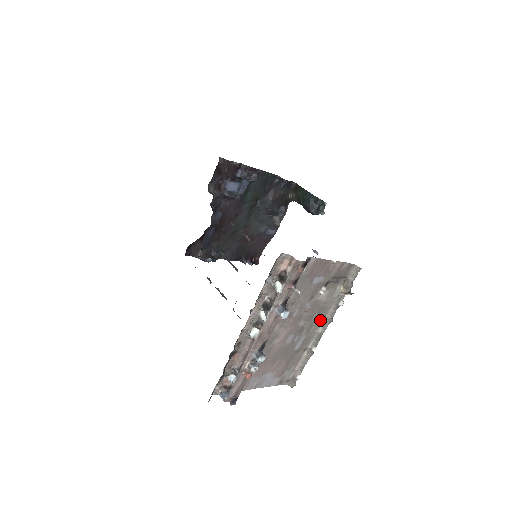
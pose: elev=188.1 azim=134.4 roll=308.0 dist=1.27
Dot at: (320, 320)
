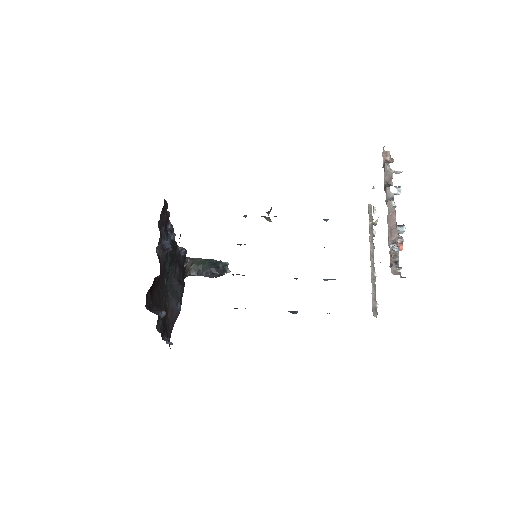
Dot at: (370, 247)
